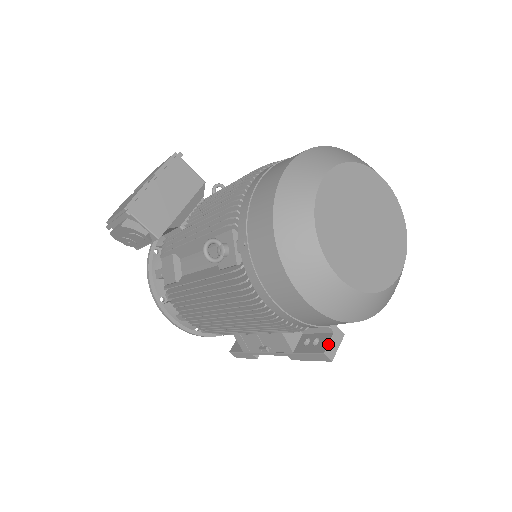
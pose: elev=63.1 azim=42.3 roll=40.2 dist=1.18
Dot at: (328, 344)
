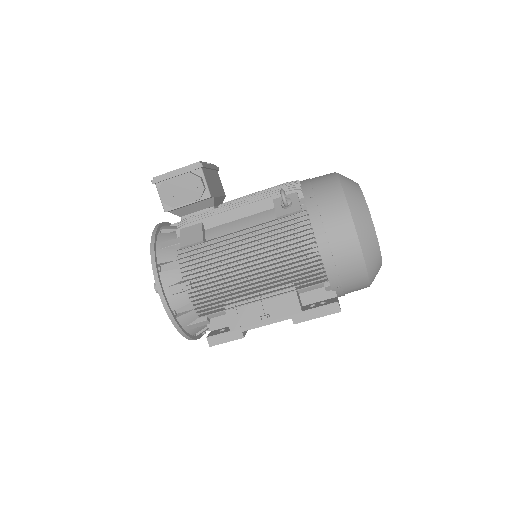
Dot at: occluded
